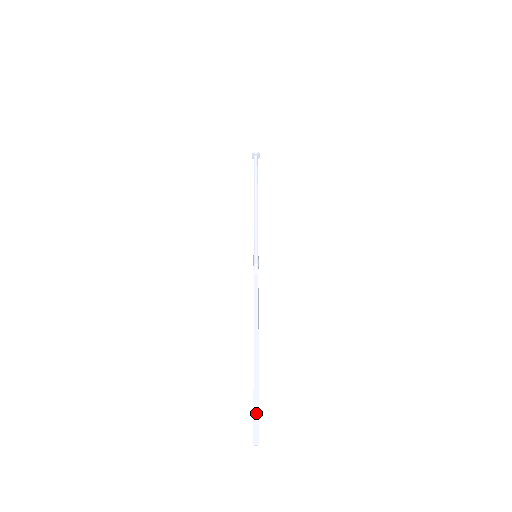
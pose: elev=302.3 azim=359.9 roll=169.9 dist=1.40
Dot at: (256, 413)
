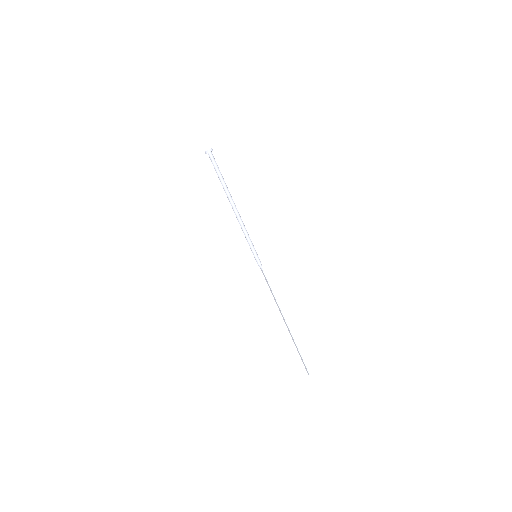
Dot at: (302, 359)
